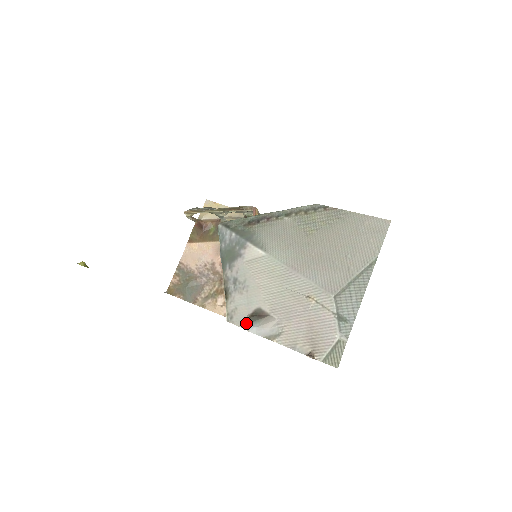
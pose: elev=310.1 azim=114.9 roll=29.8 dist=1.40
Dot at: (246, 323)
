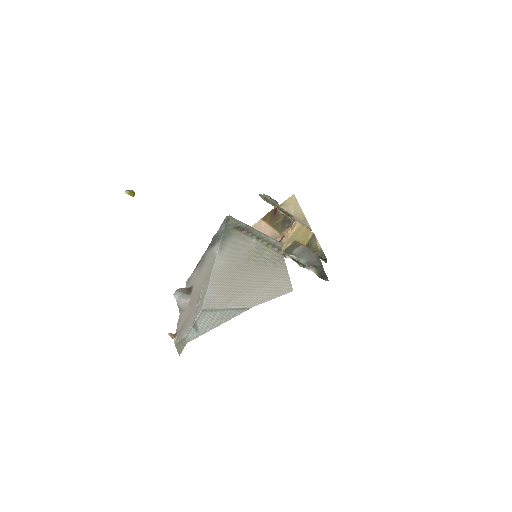
Dot at: (177, 289)
